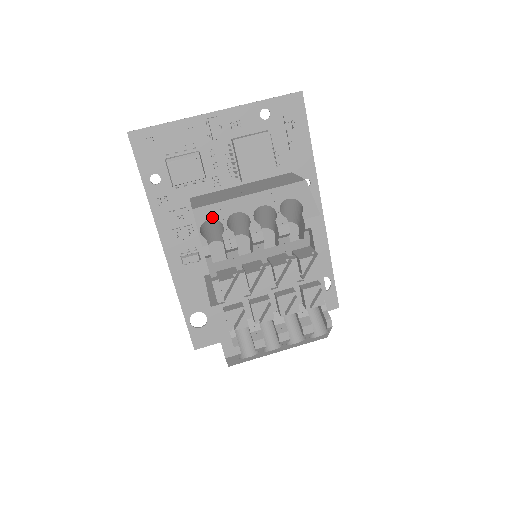
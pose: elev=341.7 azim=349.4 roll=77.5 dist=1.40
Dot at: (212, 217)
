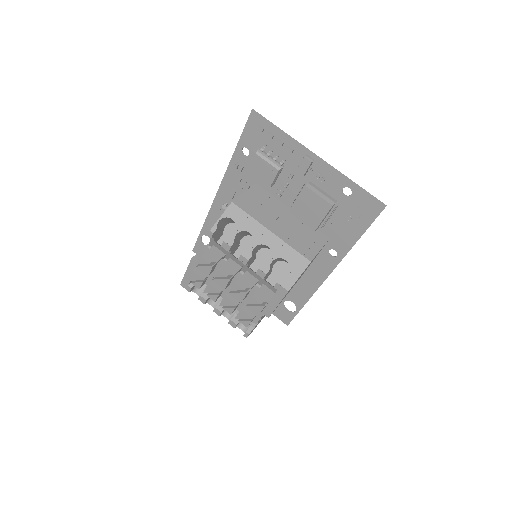
Dot at: (235, 220)
